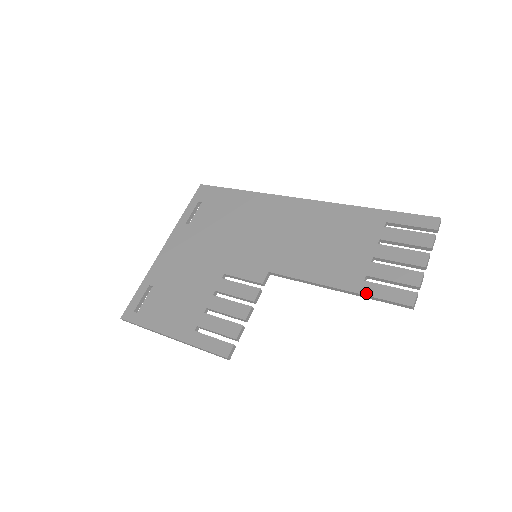
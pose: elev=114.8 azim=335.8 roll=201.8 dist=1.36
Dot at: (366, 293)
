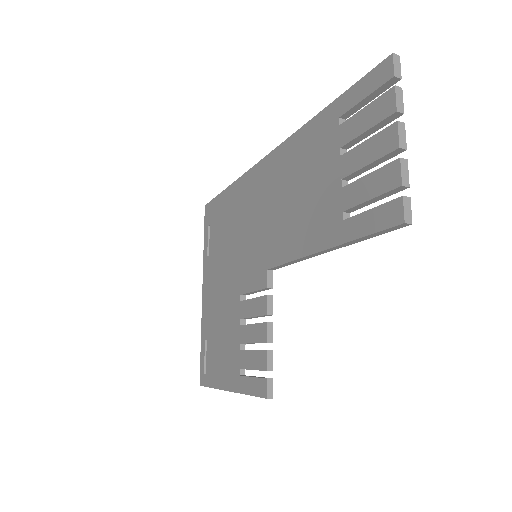
Dot at: (349, 238)
